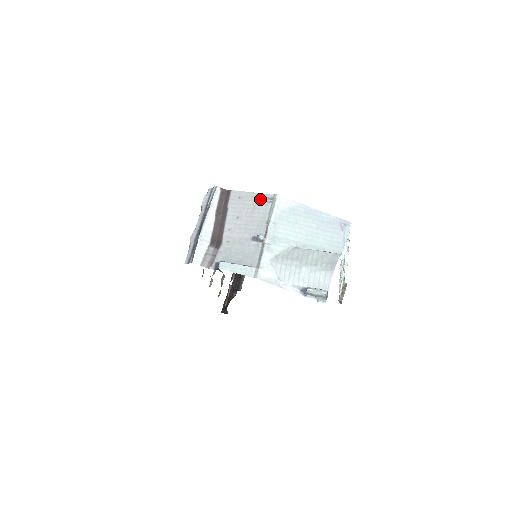
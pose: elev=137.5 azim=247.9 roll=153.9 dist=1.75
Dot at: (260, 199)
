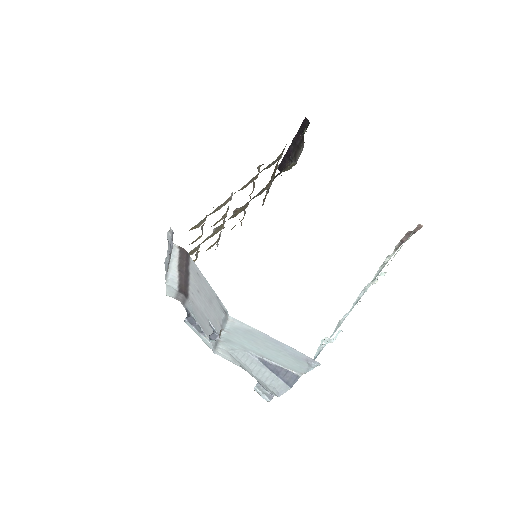
Dot at: (215, 299)
